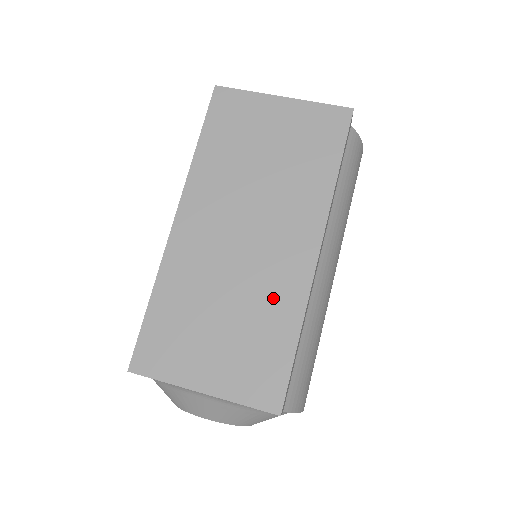
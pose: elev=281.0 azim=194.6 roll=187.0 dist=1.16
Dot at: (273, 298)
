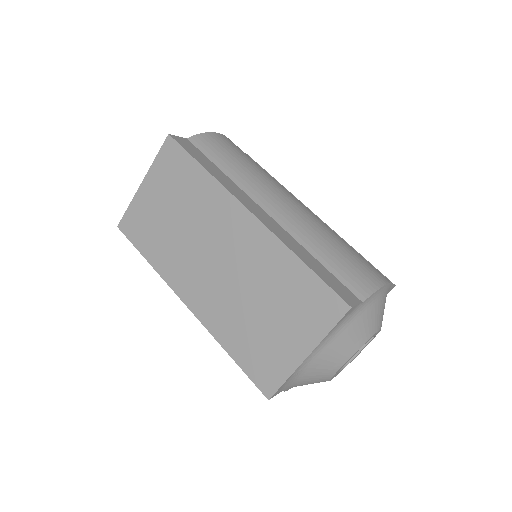
Dot at: (266, 265)
